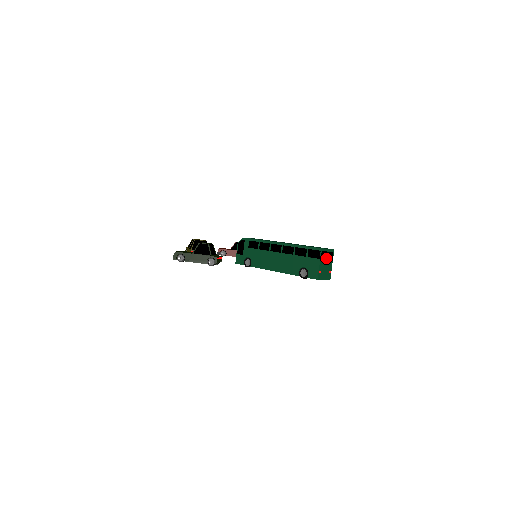
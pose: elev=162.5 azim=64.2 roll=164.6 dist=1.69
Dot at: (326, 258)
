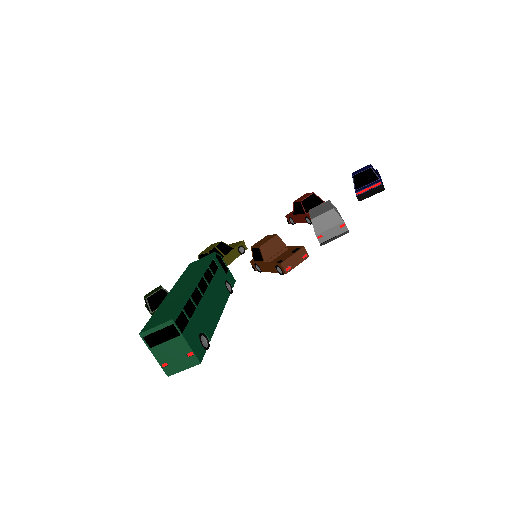
Dot at: (164, 339)
